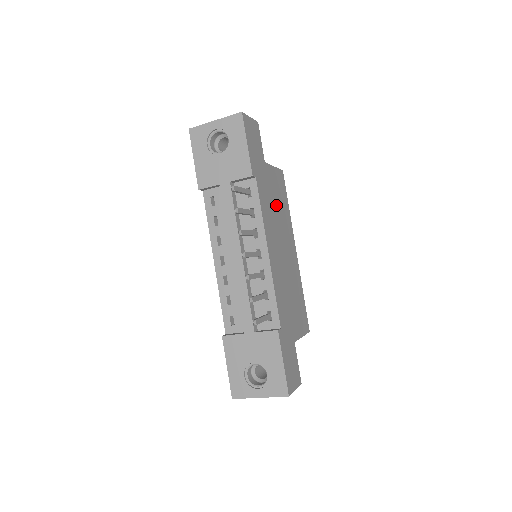
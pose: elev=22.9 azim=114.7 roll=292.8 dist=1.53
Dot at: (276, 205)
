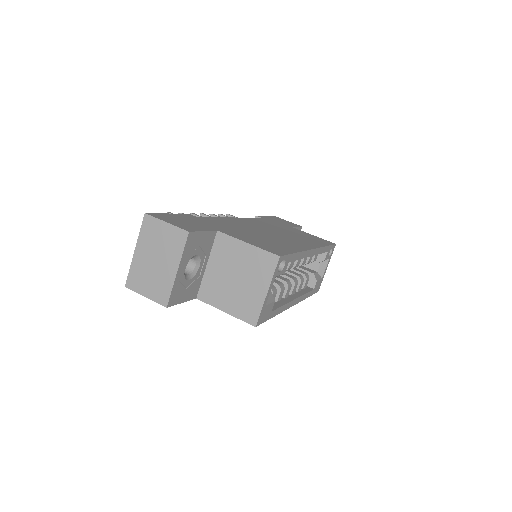
Dot at: (290, 232)
